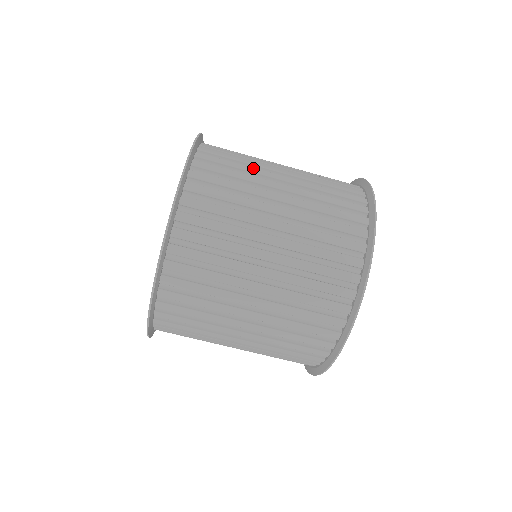
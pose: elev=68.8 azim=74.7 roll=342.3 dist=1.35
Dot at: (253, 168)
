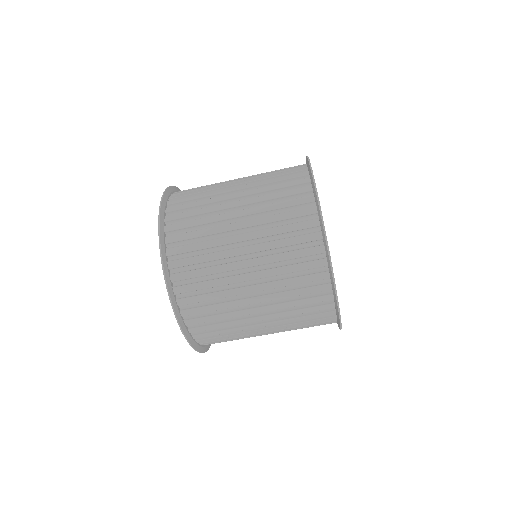
Dot at: (215, 184)
